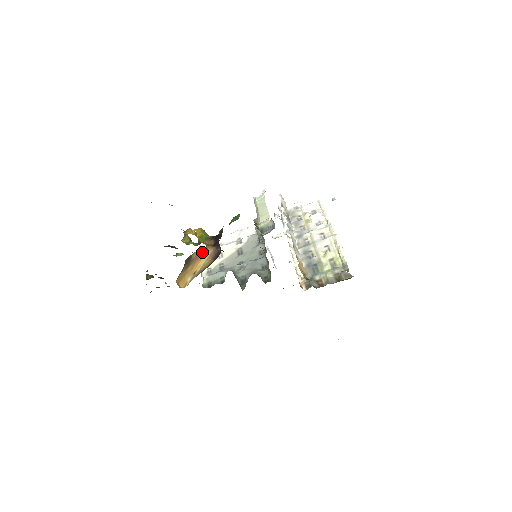
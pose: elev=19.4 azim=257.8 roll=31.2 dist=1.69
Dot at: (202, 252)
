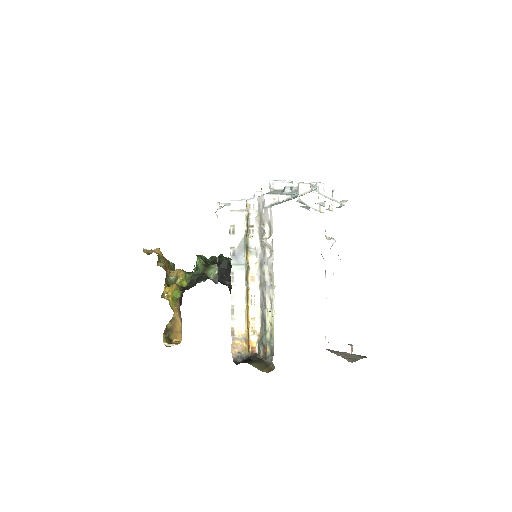
Dot at: (174, 320)
